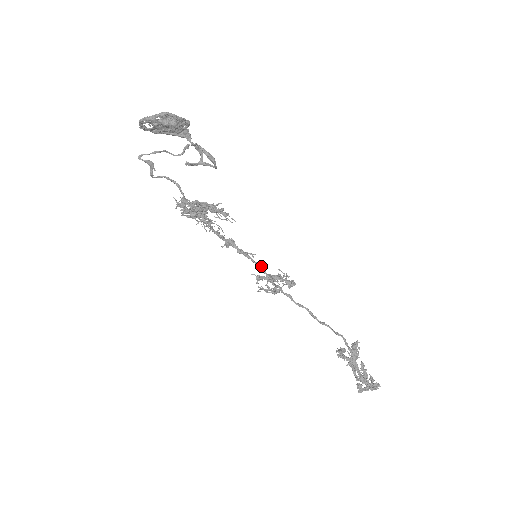
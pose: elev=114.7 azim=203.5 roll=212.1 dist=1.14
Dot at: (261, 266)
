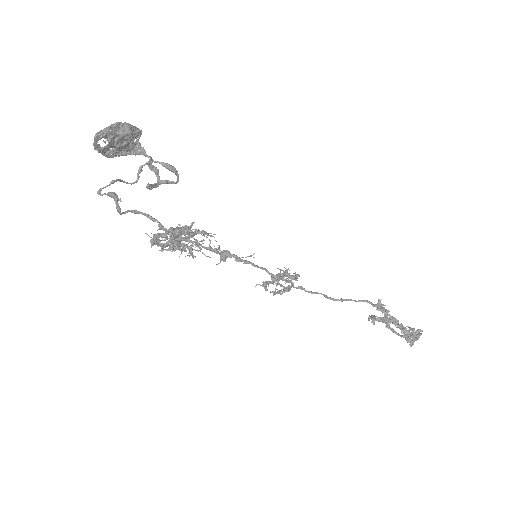
Dot at: (263, 268)
